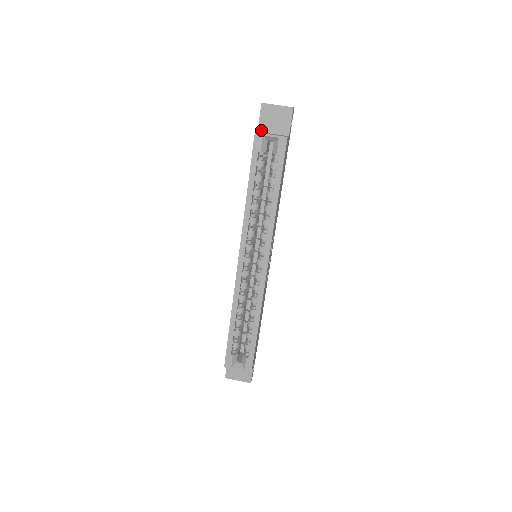
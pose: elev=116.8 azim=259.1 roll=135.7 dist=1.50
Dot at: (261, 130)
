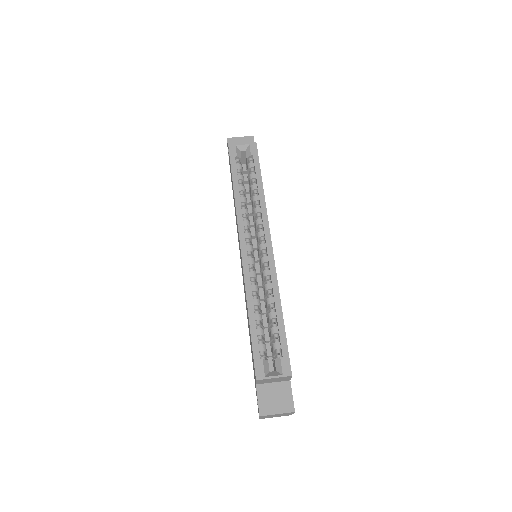
Dot at: occluded
